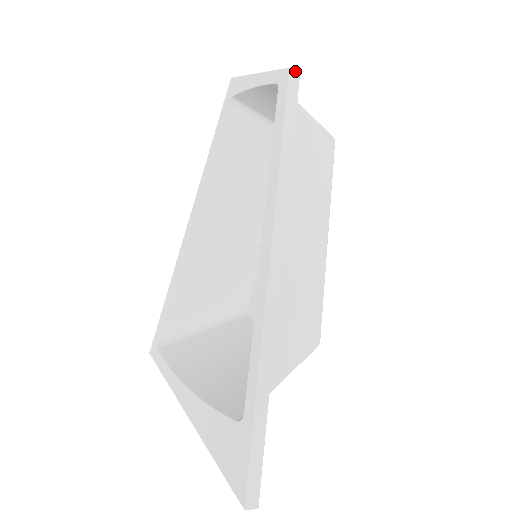
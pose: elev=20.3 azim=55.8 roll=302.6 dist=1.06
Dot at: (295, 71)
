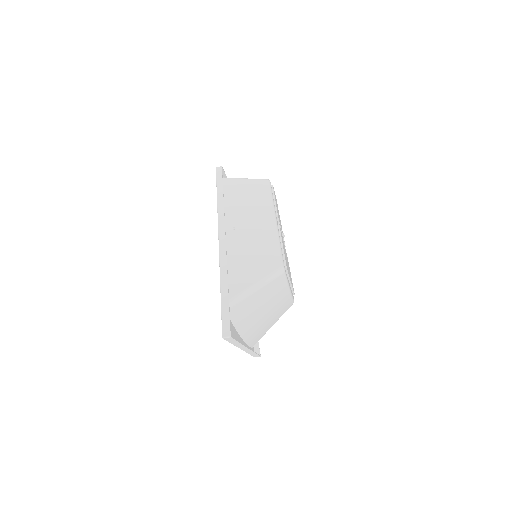
Dot at: (219, 167)
